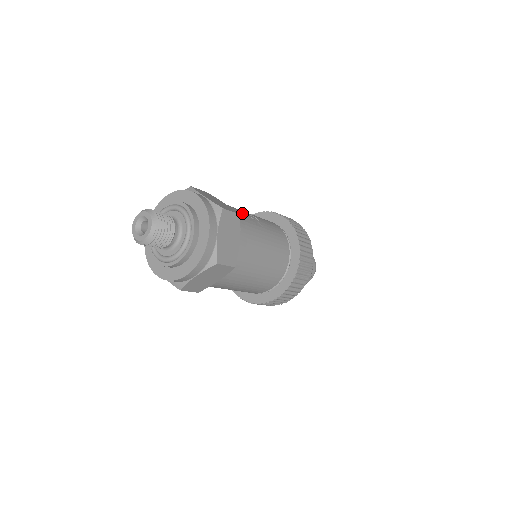
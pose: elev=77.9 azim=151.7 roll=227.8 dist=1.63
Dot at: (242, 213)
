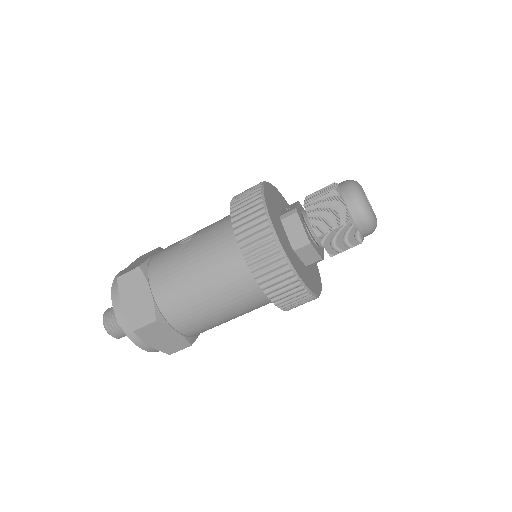
Dot at: (168, 249)
